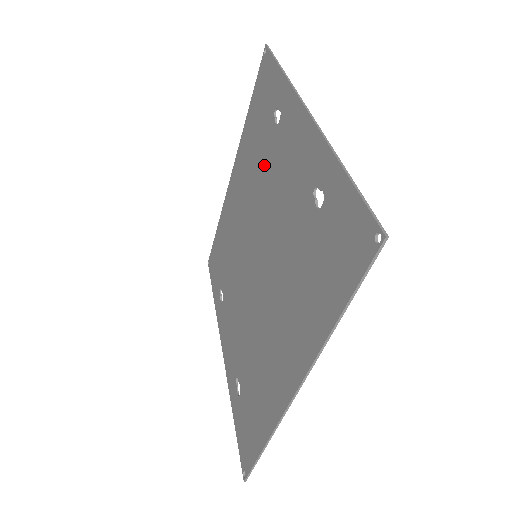
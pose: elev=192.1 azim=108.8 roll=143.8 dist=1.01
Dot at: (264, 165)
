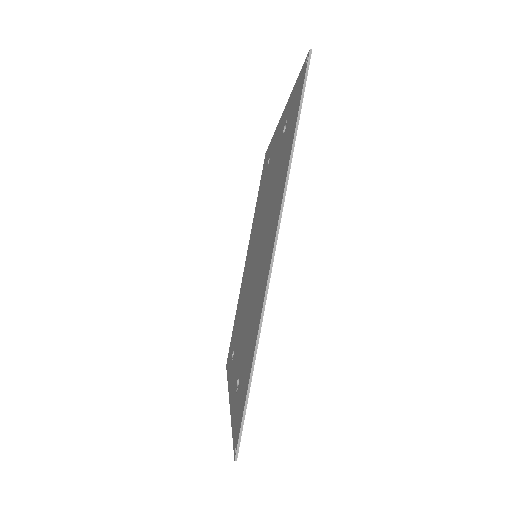
Dot at: (262, 197)
